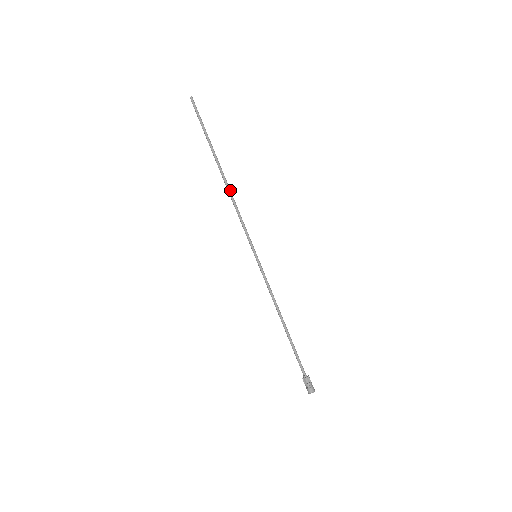
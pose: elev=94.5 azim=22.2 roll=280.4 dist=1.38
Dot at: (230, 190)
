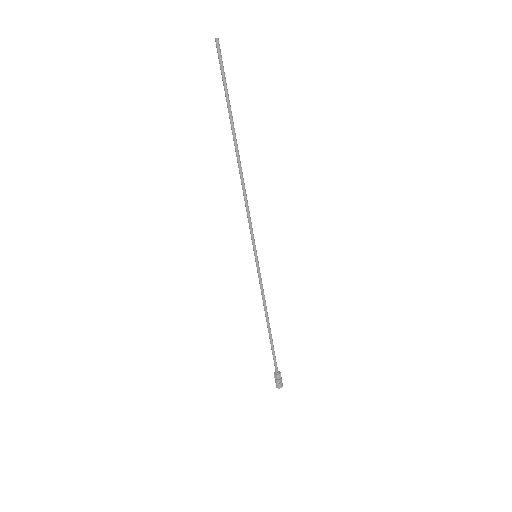
Dot at: occluded
